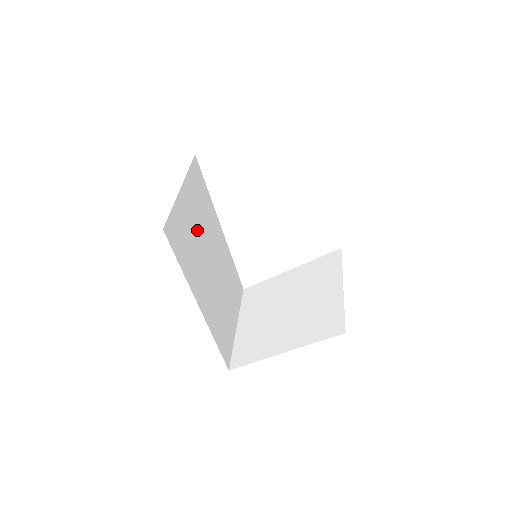
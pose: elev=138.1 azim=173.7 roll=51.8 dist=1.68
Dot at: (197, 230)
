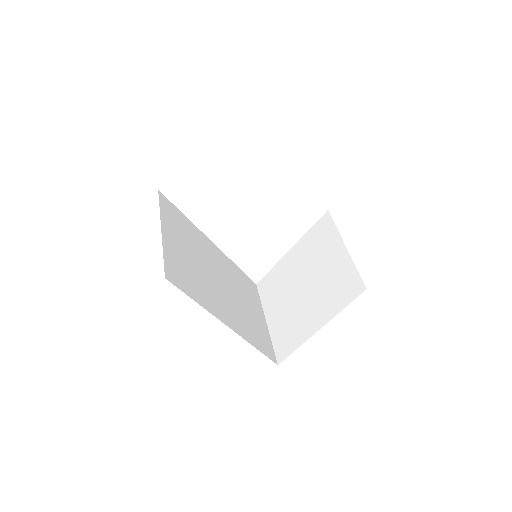
Dot at: (193, 258)
